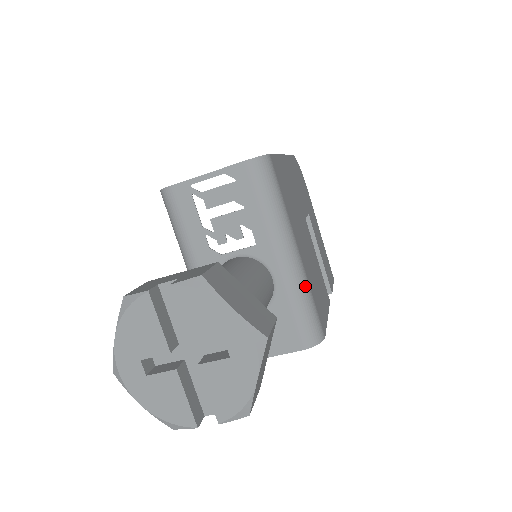
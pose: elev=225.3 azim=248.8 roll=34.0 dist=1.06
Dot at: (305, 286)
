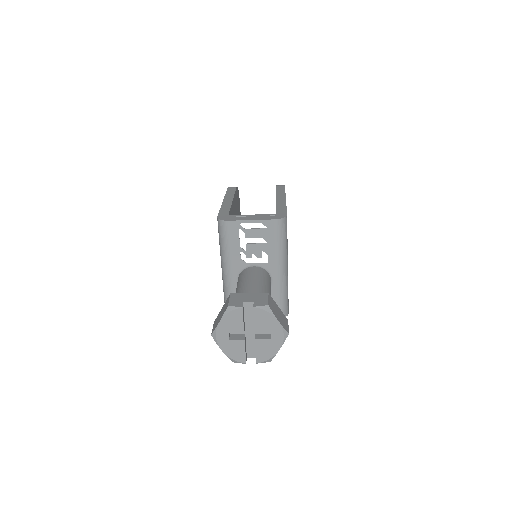
Dot at: (287, 287)
